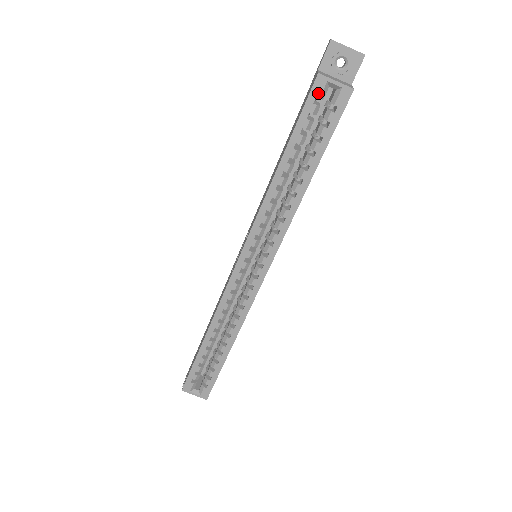
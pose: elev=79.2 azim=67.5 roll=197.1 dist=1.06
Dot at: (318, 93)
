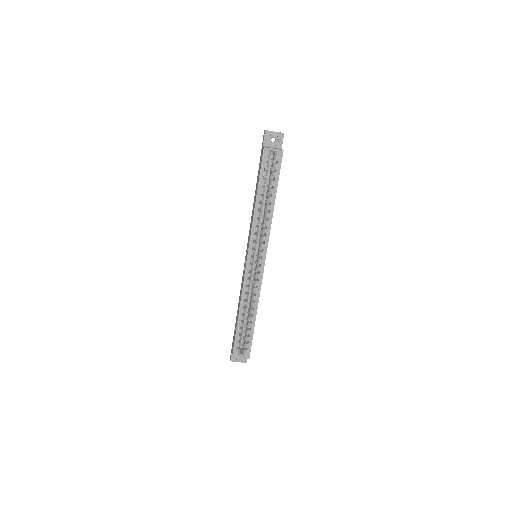
Dot at: (266, 157)
